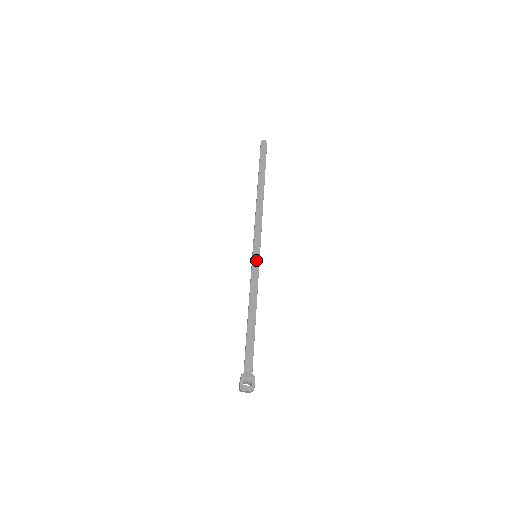
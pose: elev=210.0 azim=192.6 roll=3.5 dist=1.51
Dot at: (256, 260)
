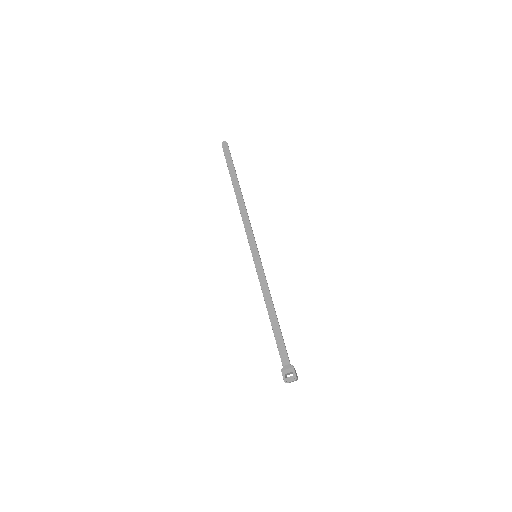
Dot at: (257, 260)
